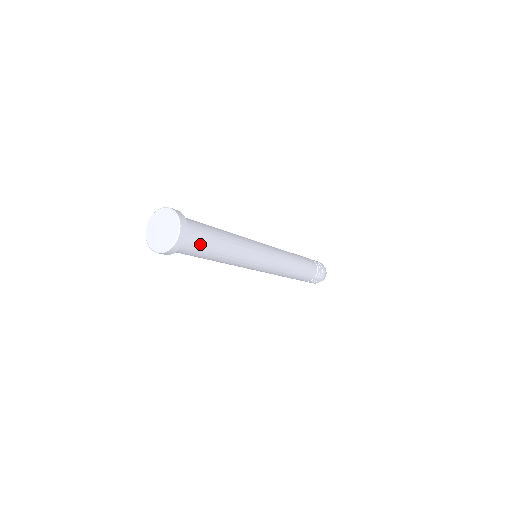
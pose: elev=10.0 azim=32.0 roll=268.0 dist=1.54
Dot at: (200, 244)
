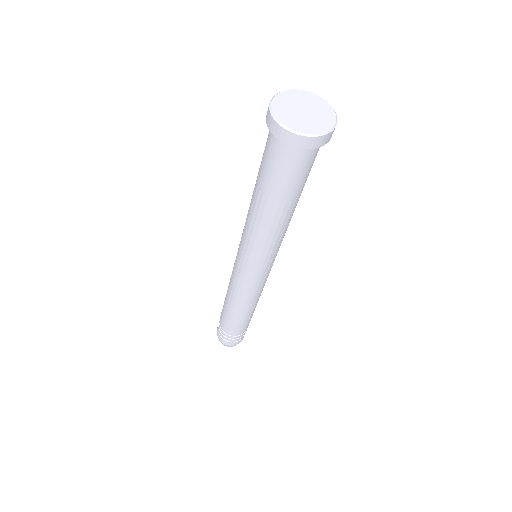
Dot at: (301, 173)
